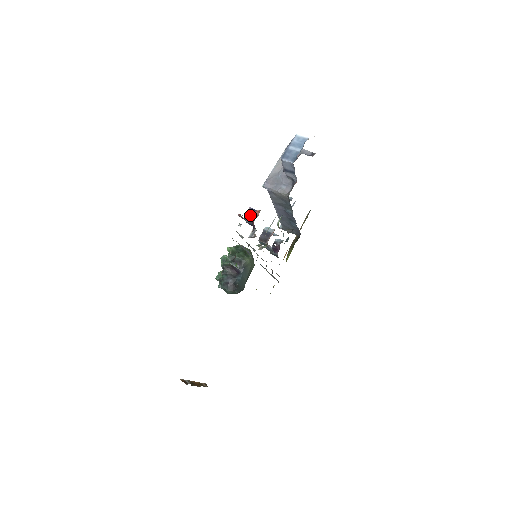
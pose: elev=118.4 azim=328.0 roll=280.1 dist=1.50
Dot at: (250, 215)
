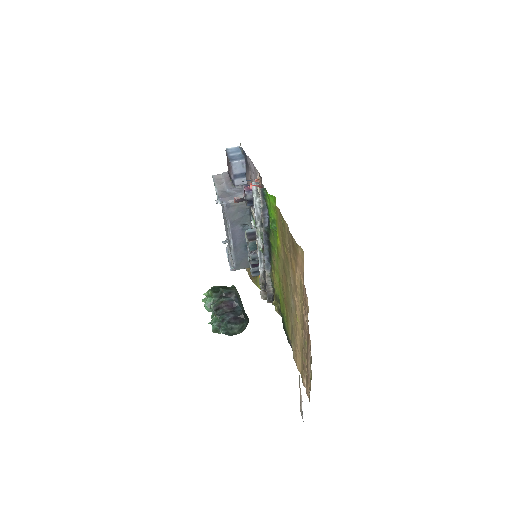
Dot at: (251, 187)
